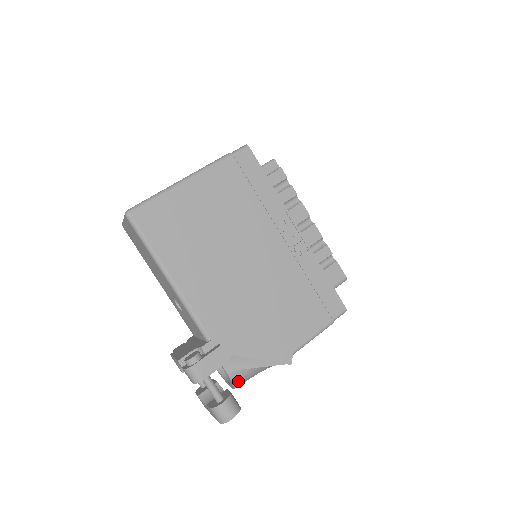
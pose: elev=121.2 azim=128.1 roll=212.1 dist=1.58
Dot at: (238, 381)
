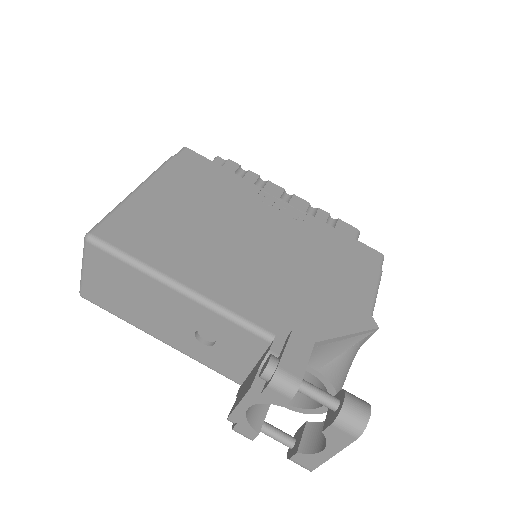
Dot at: (337, 381)
